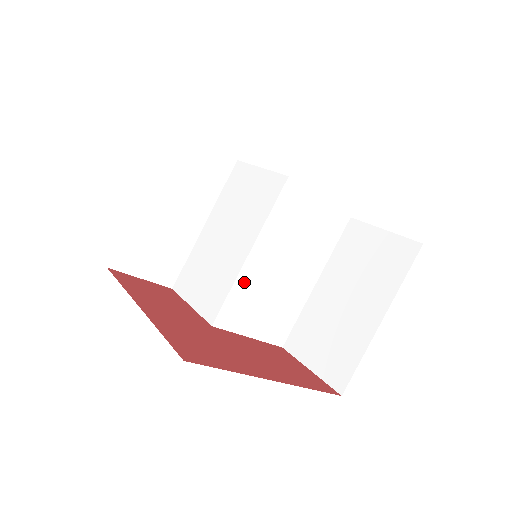
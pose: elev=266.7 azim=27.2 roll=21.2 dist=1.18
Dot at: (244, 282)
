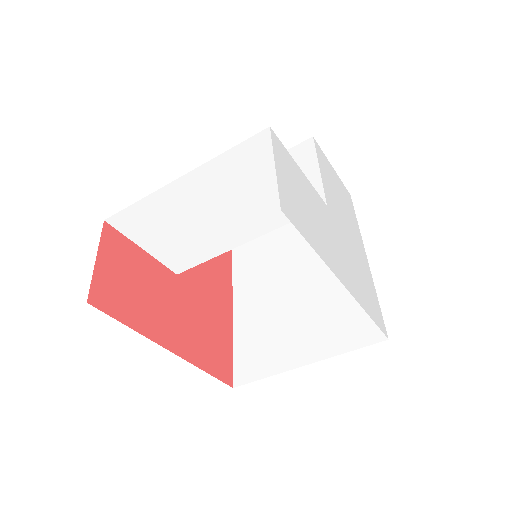
Dot at: occluded
